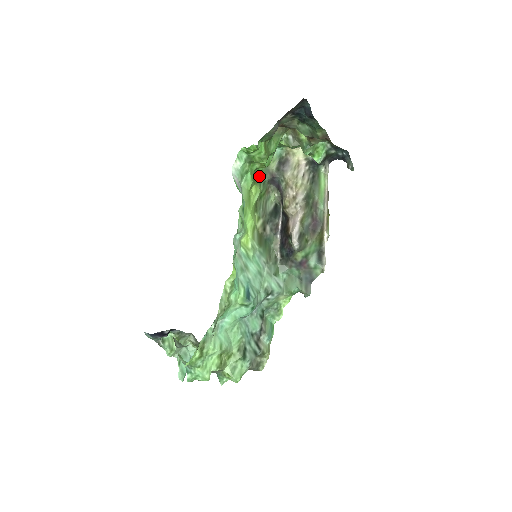
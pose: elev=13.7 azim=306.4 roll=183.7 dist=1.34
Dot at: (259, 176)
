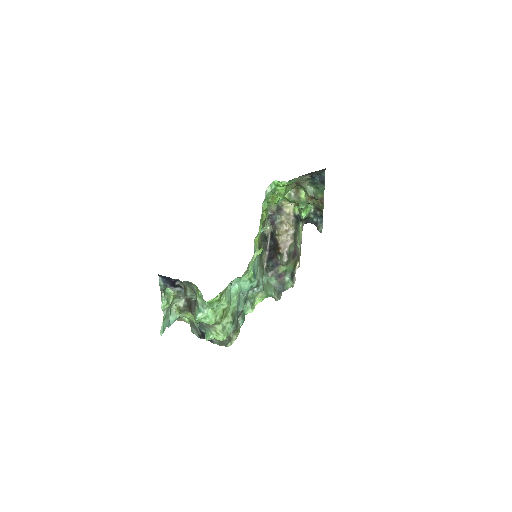
Dot at: occluded
